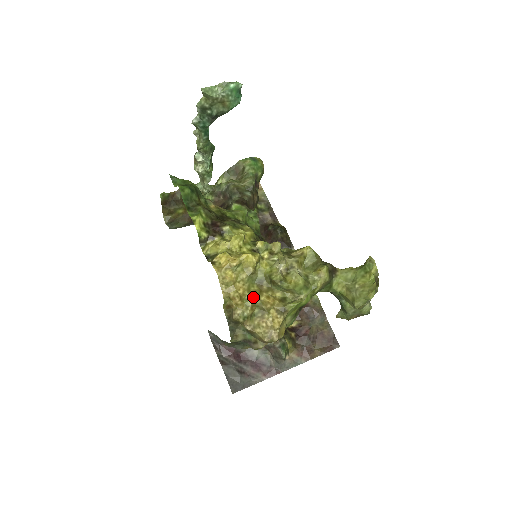
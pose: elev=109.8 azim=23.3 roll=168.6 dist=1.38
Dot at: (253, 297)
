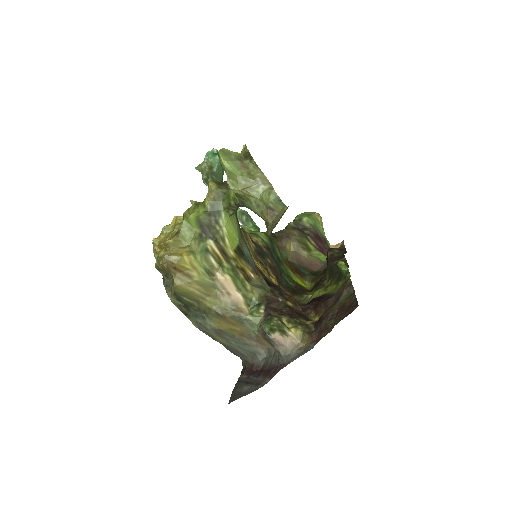
Dot at: (167, 241)
